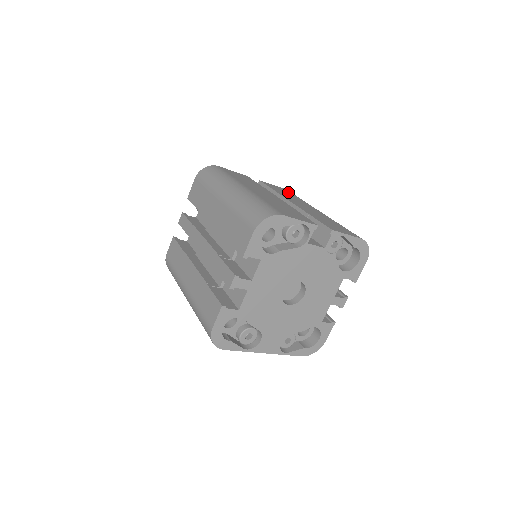
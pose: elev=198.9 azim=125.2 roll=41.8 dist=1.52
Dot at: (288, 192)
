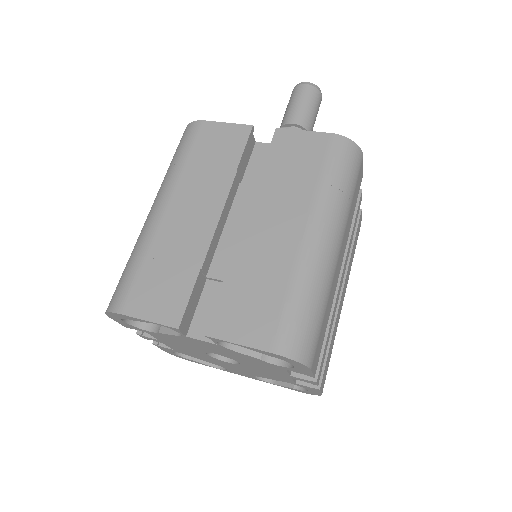
Dot at: (315, 153)
